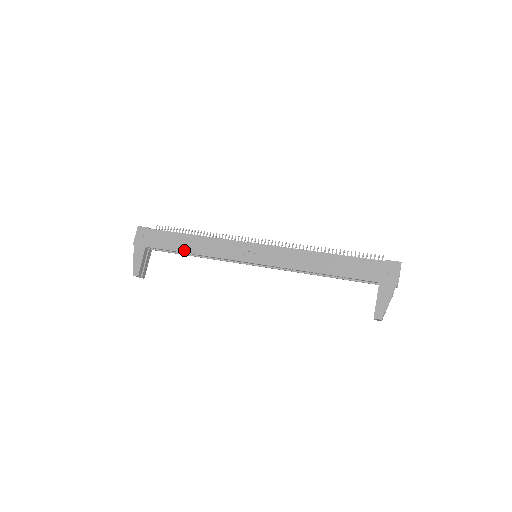
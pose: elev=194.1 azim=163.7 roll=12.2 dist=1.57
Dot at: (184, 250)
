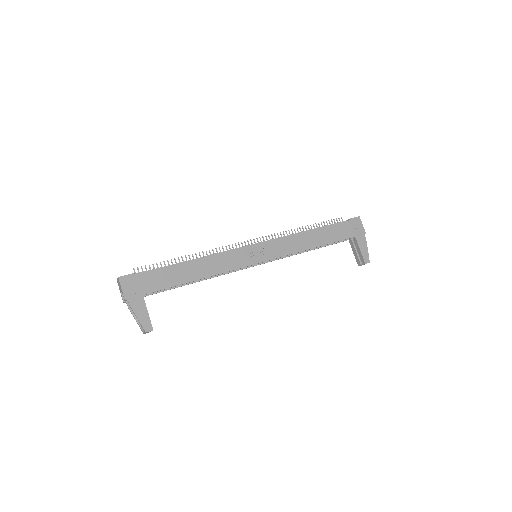
Dot at: (190, 279)
